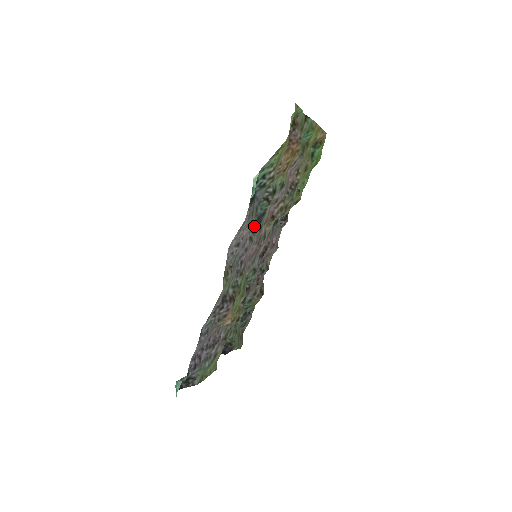
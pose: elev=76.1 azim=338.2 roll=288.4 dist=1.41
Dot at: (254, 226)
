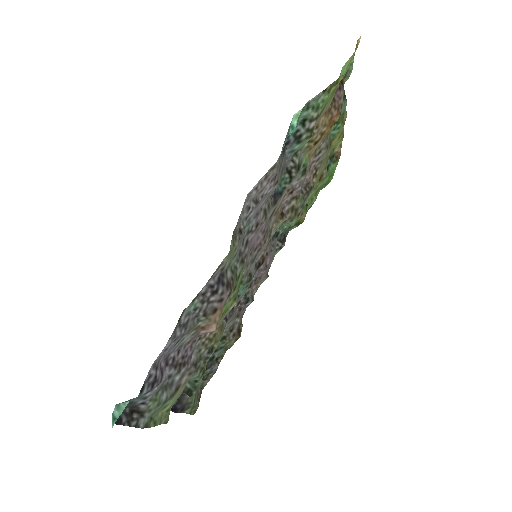
Dot at: (270, 200)
